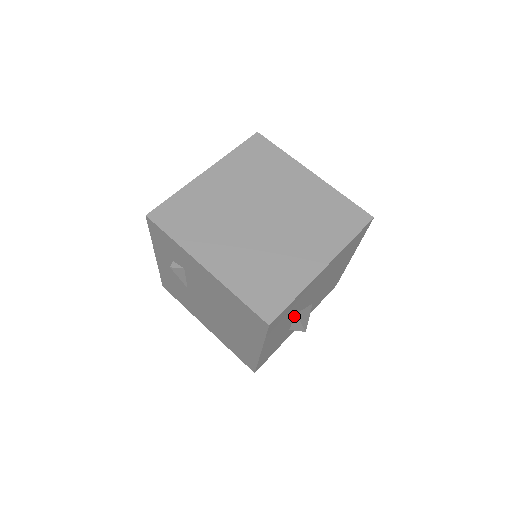
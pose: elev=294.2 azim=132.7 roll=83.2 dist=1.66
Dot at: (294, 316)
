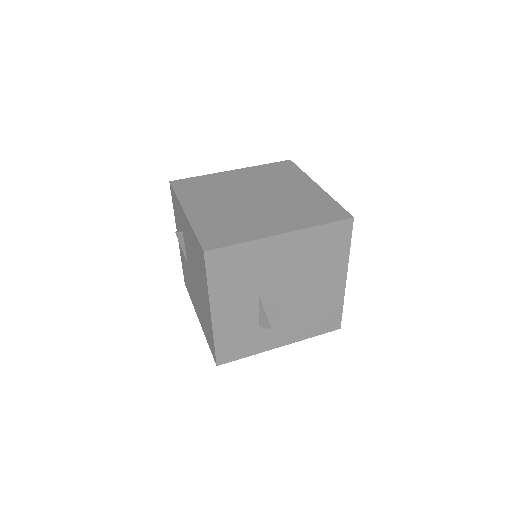
Dot at: (258, 298)
